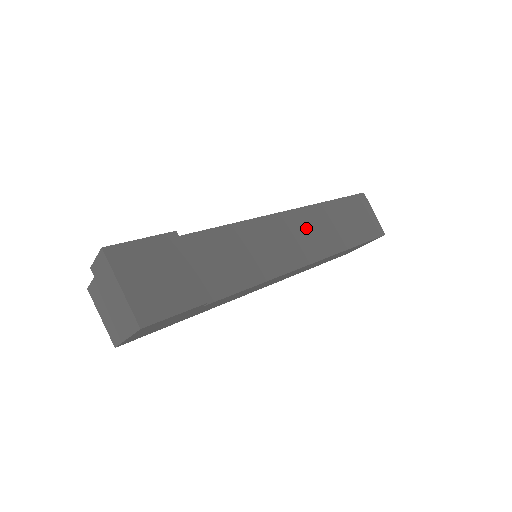
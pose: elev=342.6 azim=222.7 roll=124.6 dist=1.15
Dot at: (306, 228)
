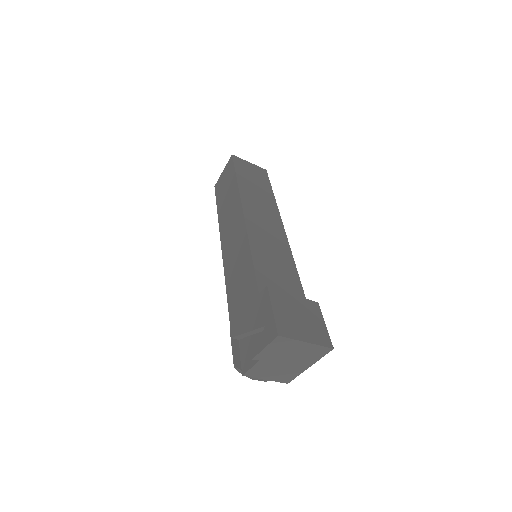
Dot at: (258, 211)
